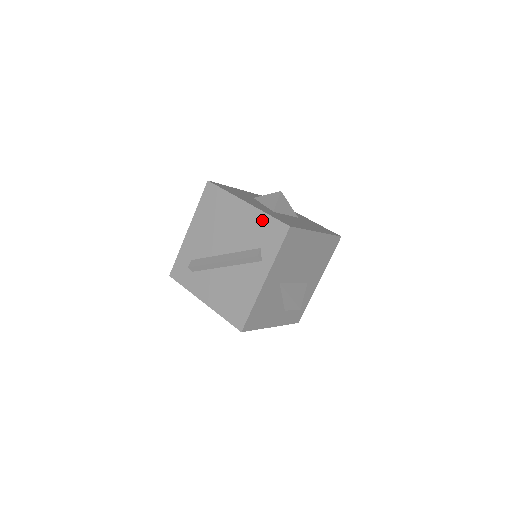
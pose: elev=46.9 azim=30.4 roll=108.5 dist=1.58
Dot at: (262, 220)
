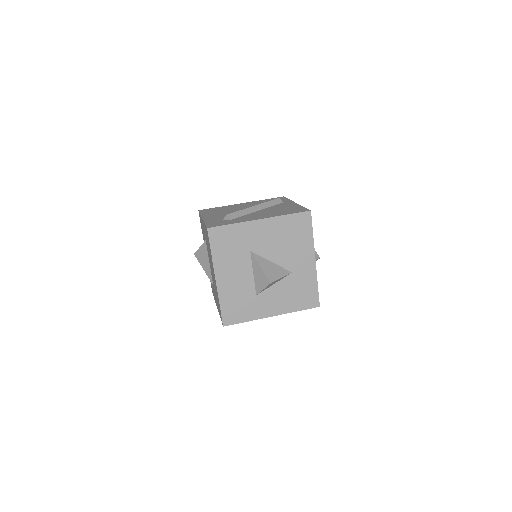
Dot at: (262, 201)
